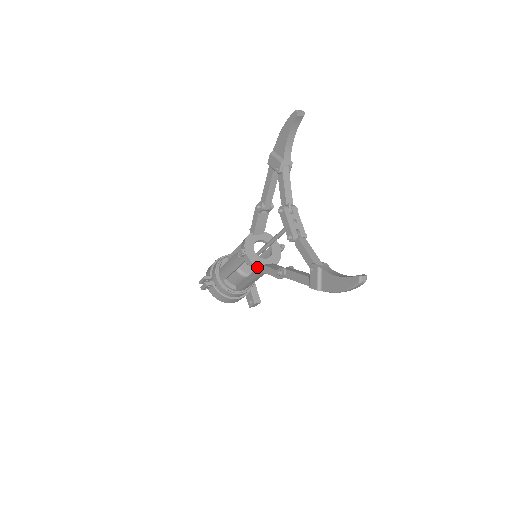
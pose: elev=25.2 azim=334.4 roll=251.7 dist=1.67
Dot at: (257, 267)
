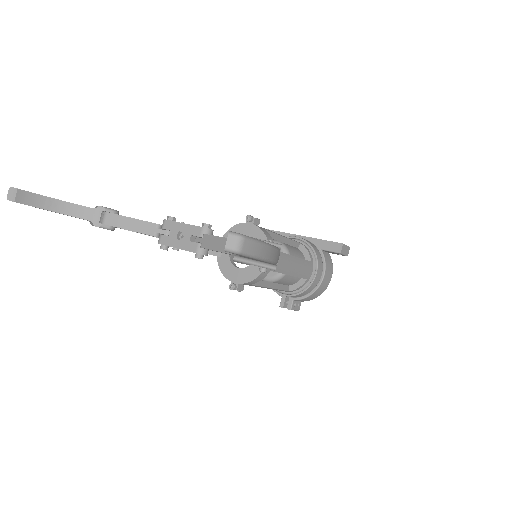
Dot at: (261, 276)
